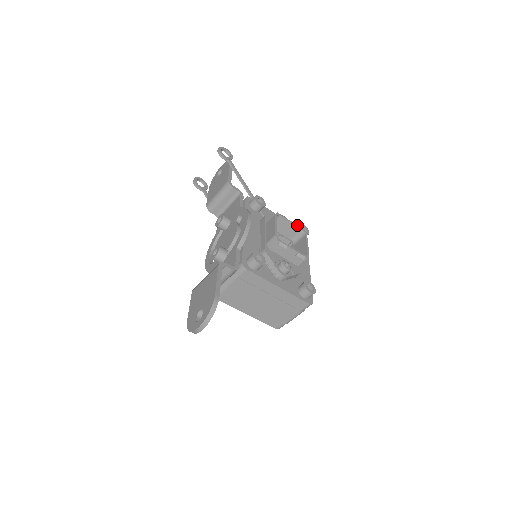
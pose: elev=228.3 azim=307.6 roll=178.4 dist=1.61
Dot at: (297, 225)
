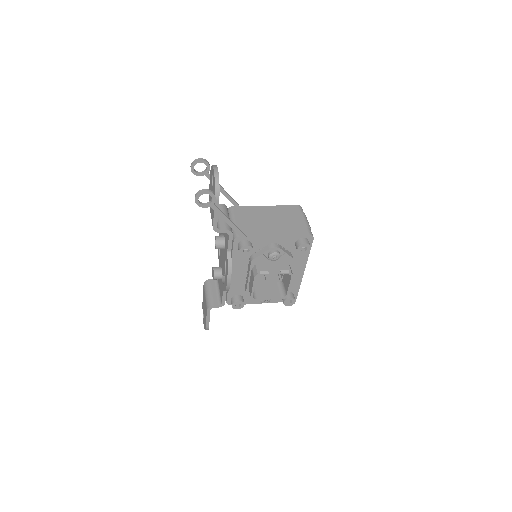
Dot at: (282, 273)
